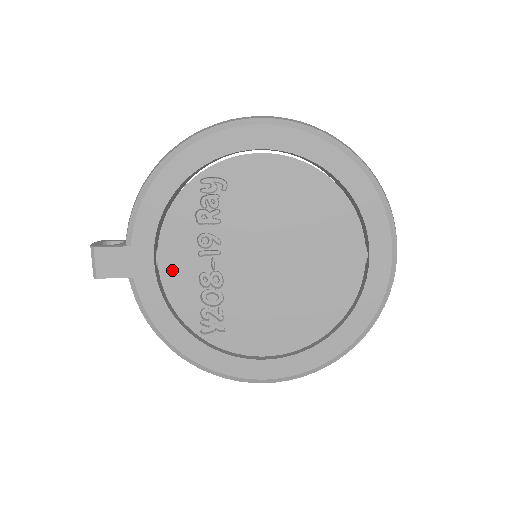
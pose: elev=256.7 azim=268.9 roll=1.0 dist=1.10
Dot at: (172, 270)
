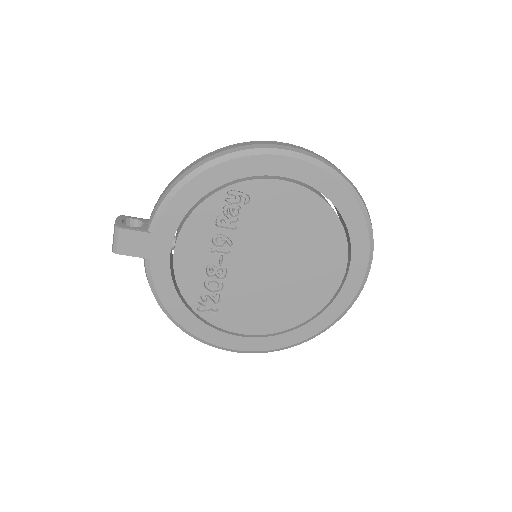
Dot at: (185, 259)
